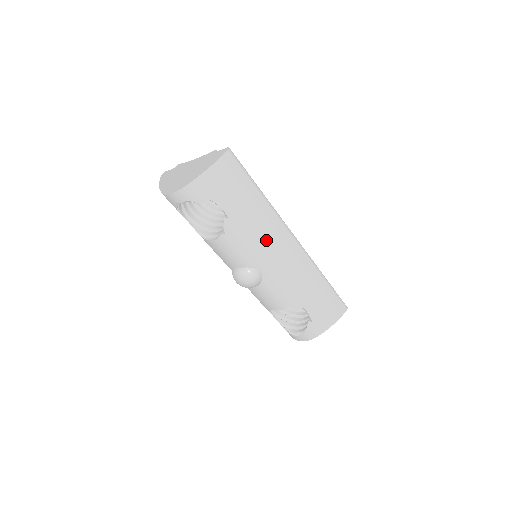
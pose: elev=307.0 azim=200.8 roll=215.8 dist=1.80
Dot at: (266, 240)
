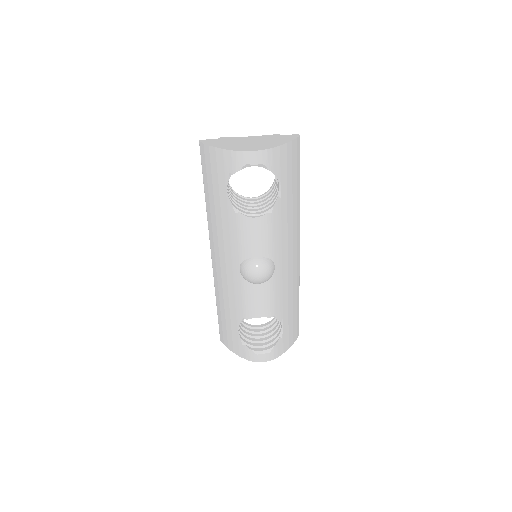
Dot at: (290, 235)
